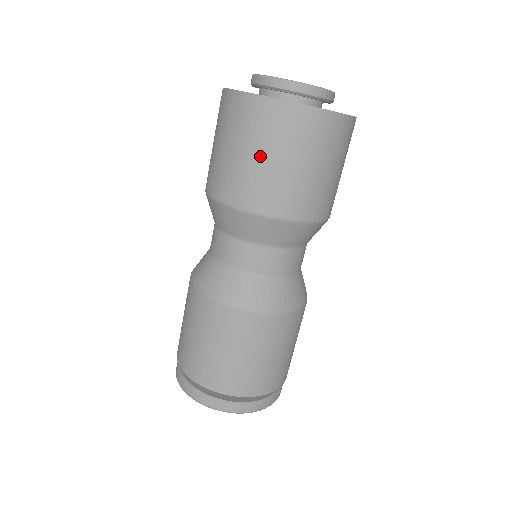
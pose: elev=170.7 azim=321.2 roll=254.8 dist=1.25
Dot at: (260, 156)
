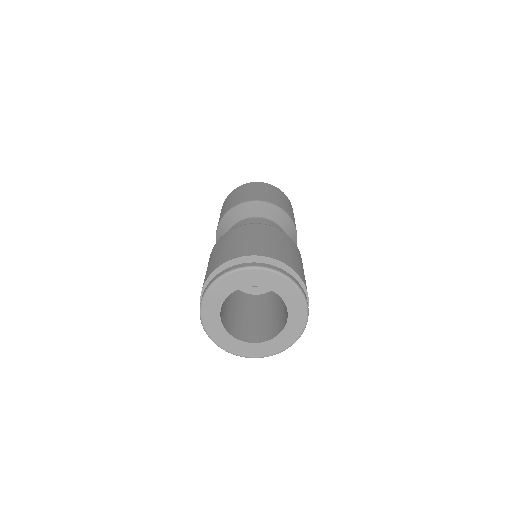
Dot at: occluded
